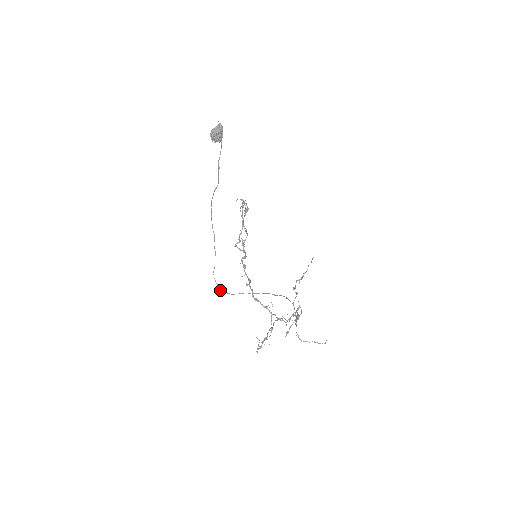
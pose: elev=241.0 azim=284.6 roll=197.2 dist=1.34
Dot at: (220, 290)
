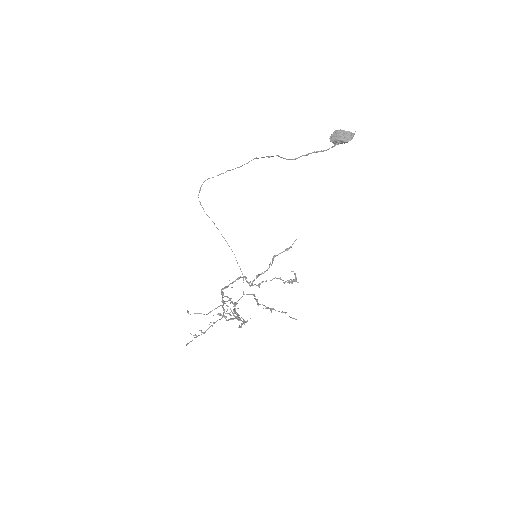
Dot at: occluded
